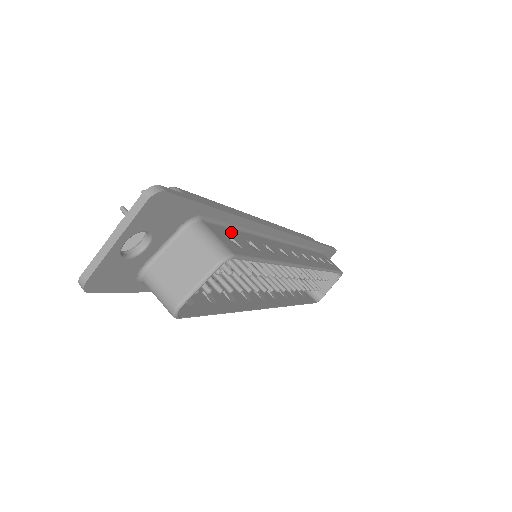
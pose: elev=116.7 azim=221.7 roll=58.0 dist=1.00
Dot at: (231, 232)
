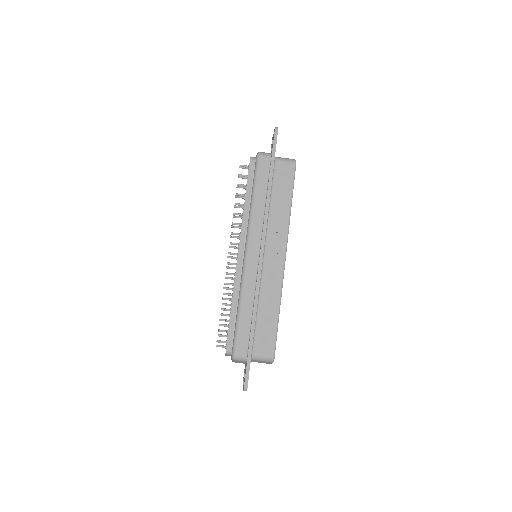
Dot at: (259, 331)
